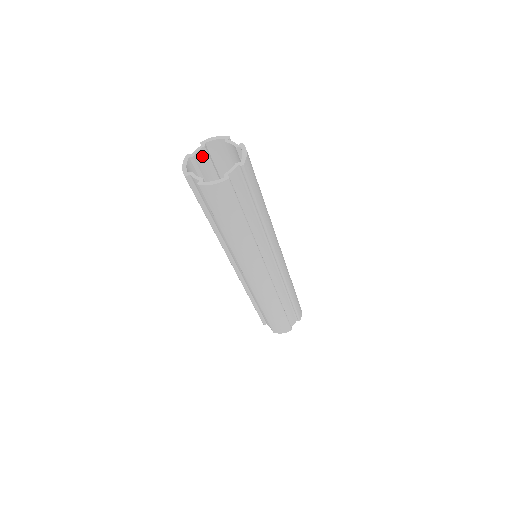
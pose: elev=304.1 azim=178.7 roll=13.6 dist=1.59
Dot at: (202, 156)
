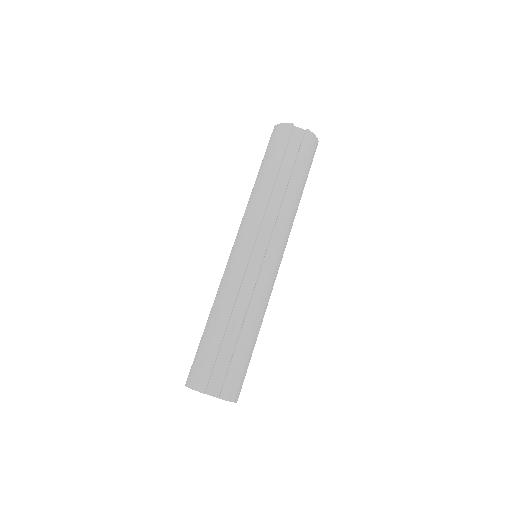
Dot at: occluded
